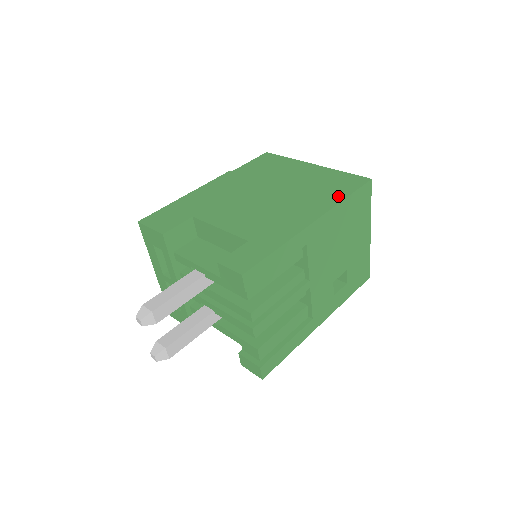
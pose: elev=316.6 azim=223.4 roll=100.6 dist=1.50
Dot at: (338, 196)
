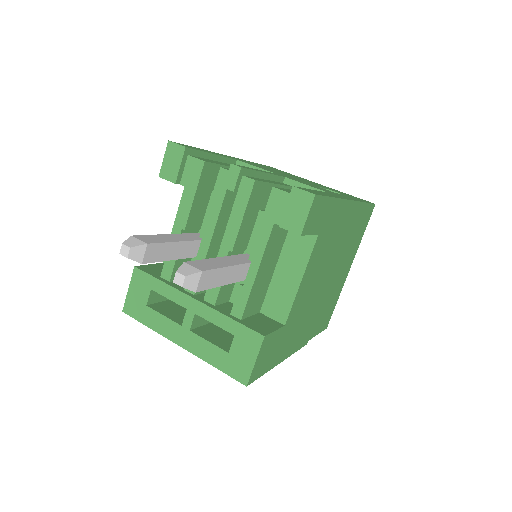
Dot at: occluded
